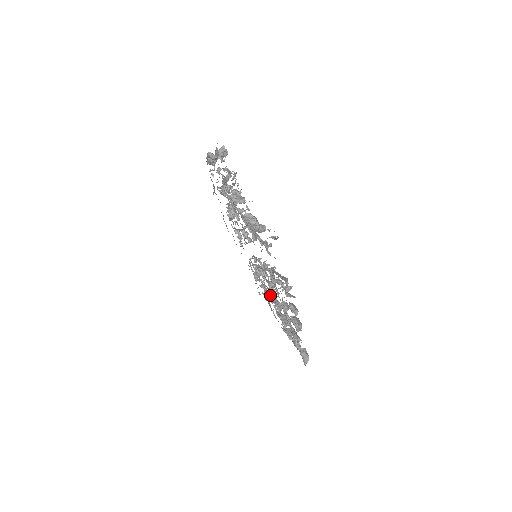
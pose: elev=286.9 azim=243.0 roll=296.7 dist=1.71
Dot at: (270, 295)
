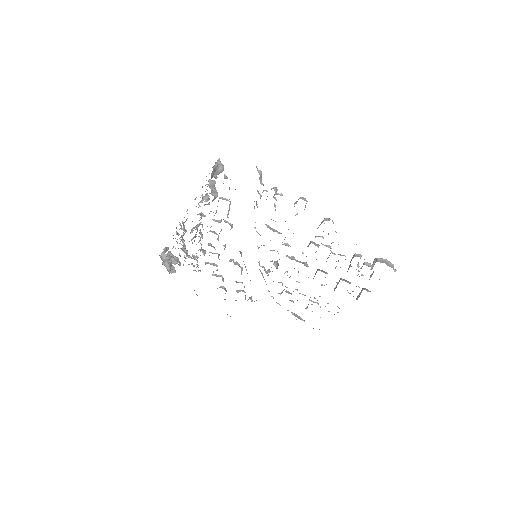
Dot at: occluded
